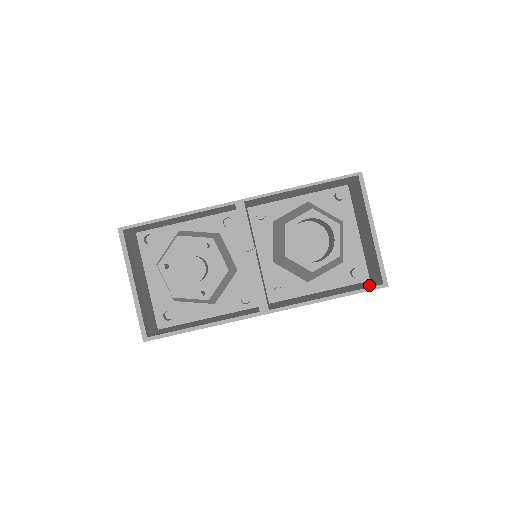
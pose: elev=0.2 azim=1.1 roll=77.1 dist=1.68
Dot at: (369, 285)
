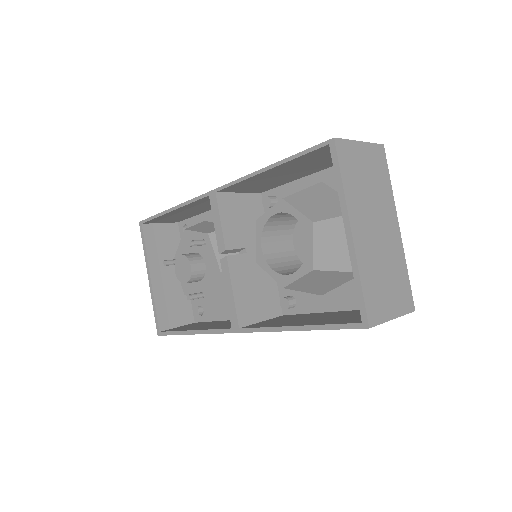
Dot at: (358, 318)
